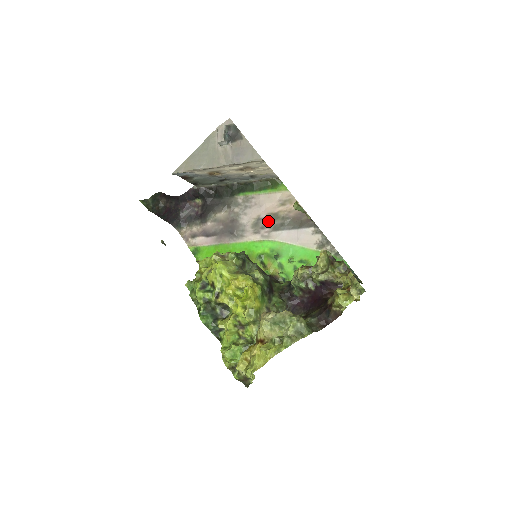
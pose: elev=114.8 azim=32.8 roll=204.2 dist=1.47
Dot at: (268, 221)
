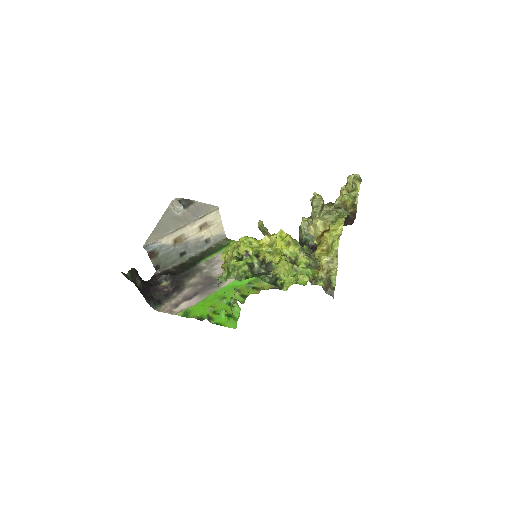
Dot at: occluded
